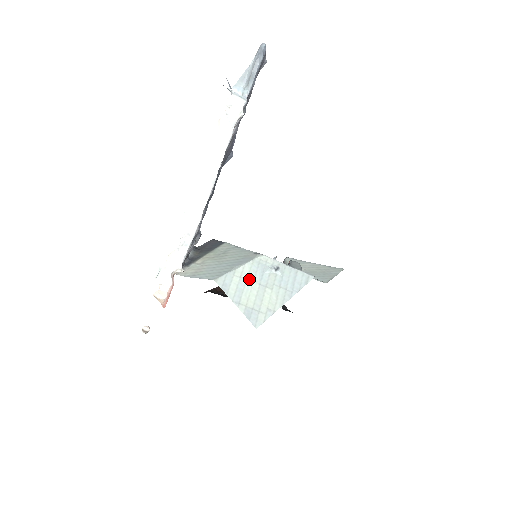
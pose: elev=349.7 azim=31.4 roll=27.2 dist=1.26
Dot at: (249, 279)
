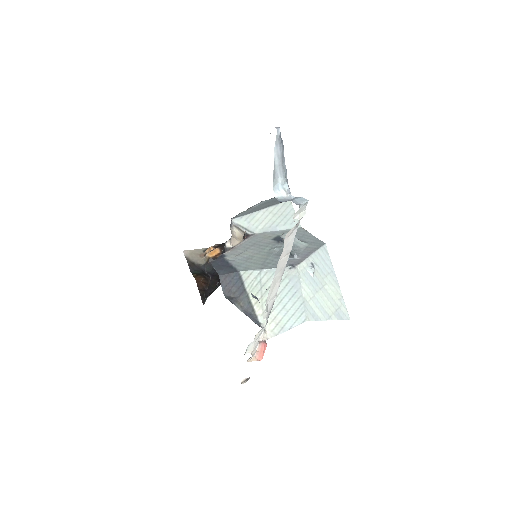
Dot at: (315, 294)
